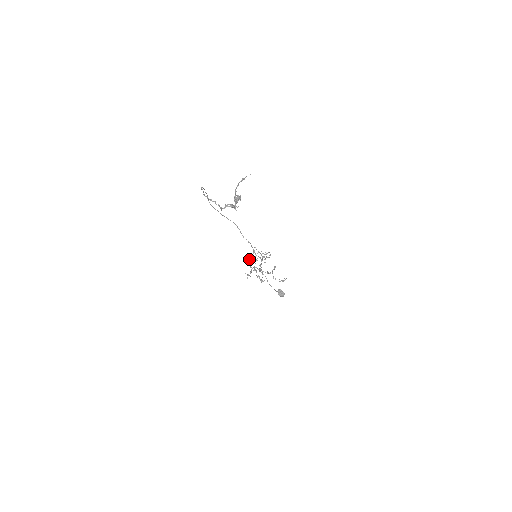
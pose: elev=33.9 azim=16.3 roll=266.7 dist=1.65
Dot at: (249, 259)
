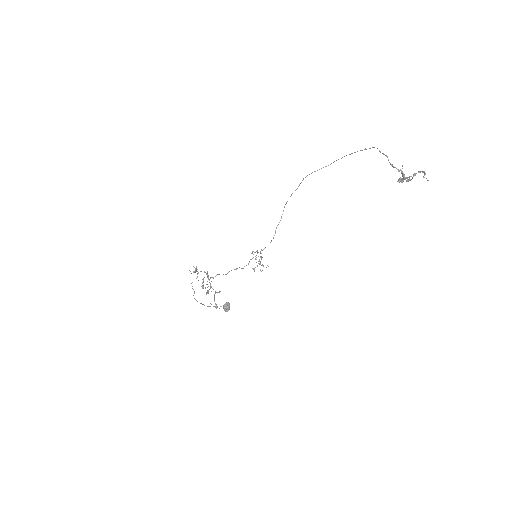
Dot at: occluded
